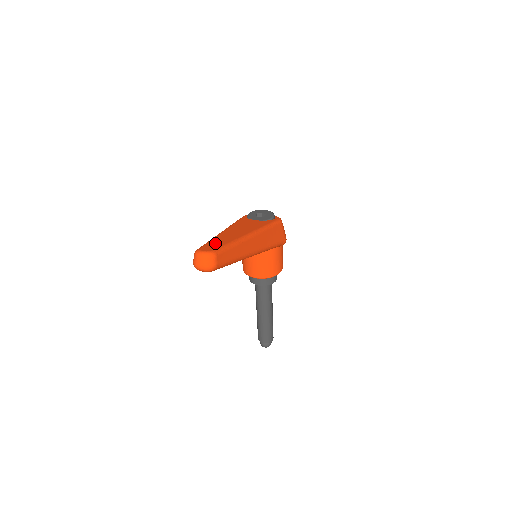
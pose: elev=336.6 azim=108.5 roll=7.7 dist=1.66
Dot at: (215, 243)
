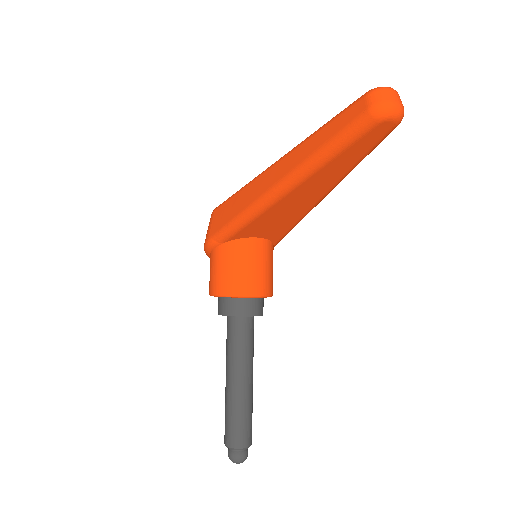
Dot at: occluded
